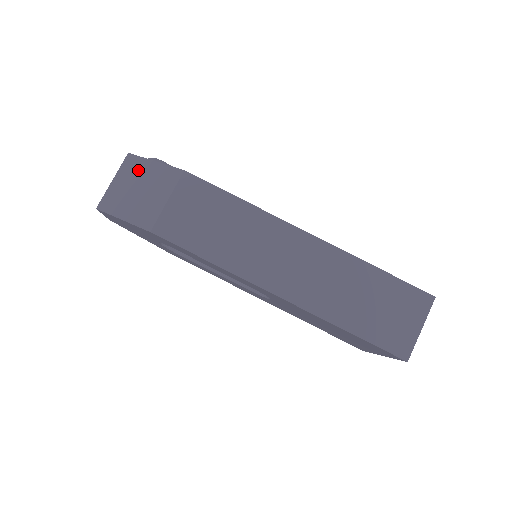
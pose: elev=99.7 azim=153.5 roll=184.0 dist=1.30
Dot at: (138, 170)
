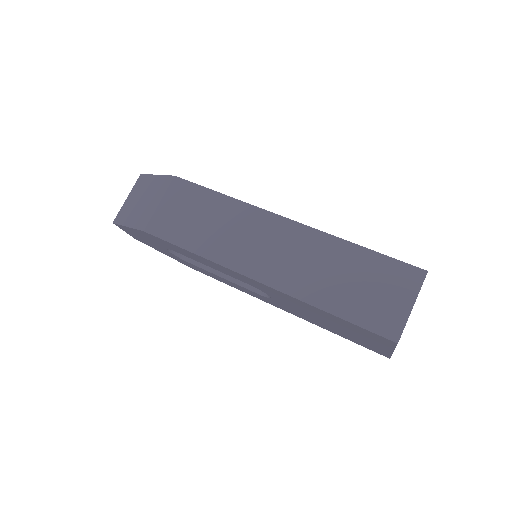
Dot at: (144, 185)
